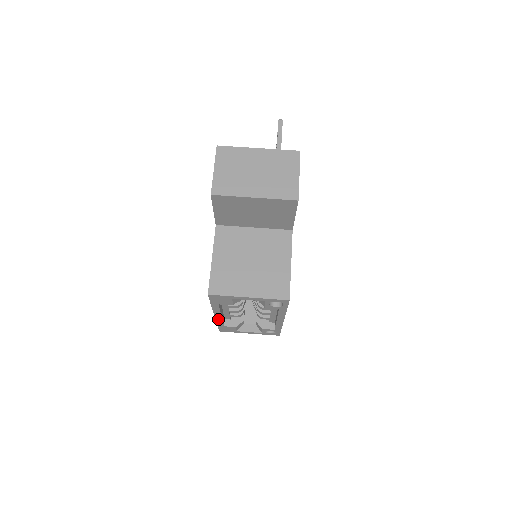
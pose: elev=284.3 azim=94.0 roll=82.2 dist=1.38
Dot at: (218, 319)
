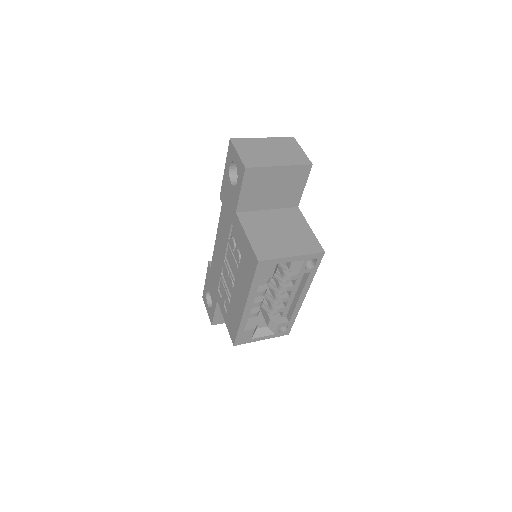
Dot at: (244, 316)
